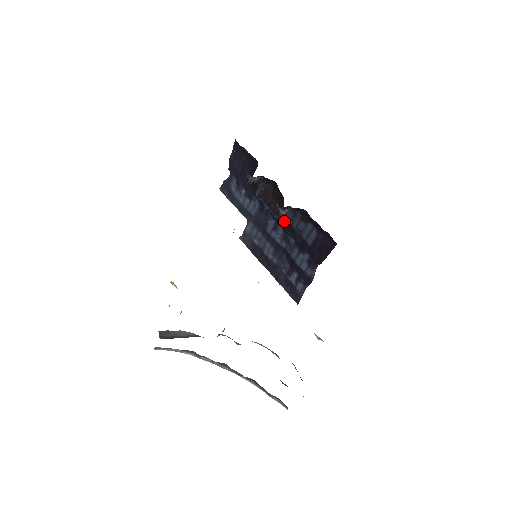
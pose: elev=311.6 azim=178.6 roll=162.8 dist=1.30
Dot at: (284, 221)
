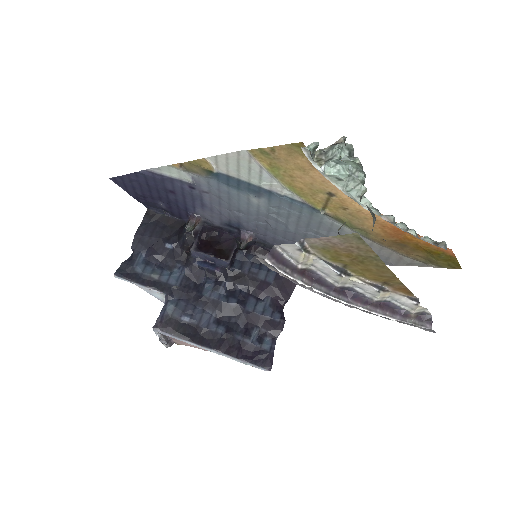
Dot at: (230, 272)
